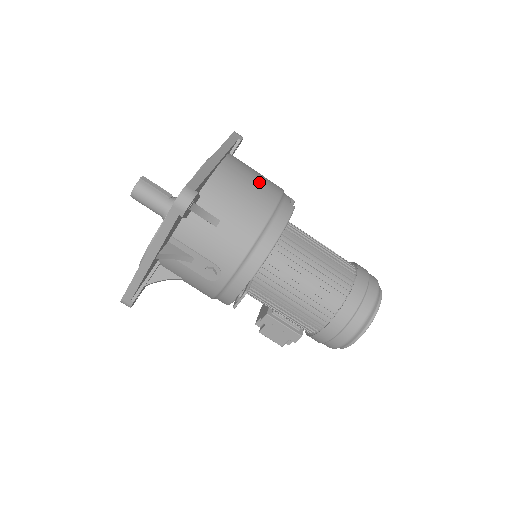
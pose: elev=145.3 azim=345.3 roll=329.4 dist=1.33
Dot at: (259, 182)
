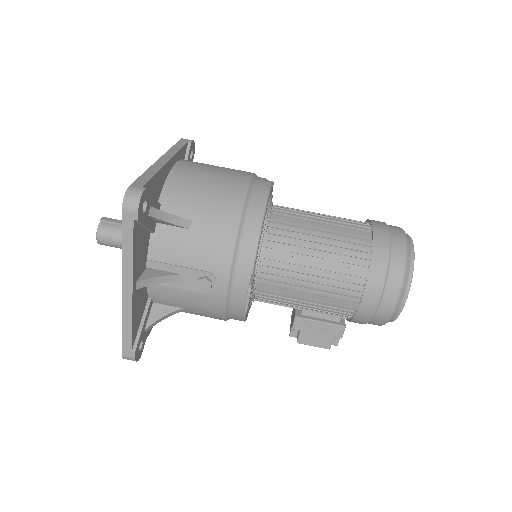
Dot at: (222, 171)
